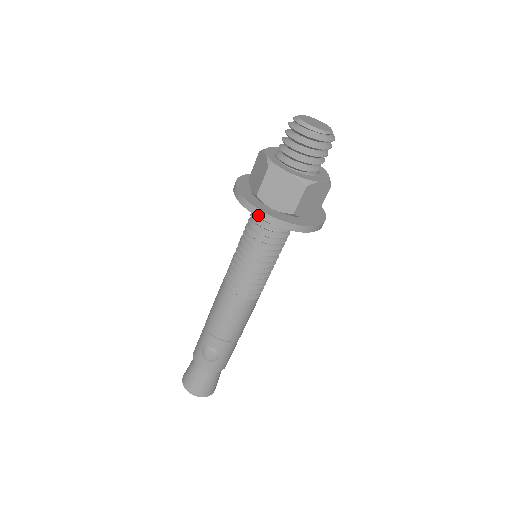
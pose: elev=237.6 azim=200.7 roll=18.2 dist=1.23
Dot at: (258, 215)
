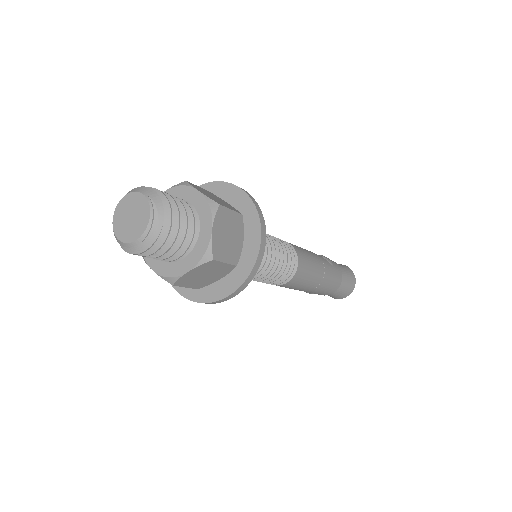
Dot at: (176, 286)
